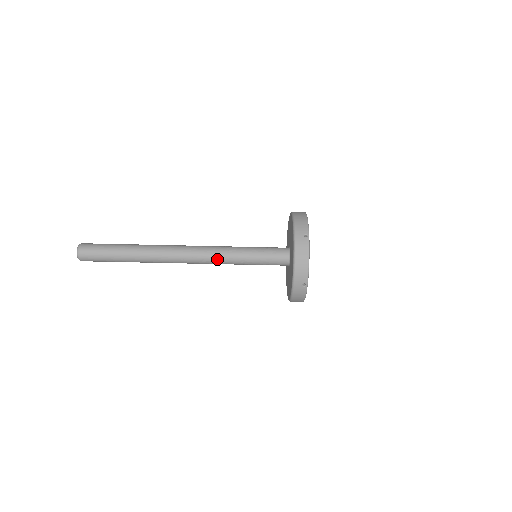
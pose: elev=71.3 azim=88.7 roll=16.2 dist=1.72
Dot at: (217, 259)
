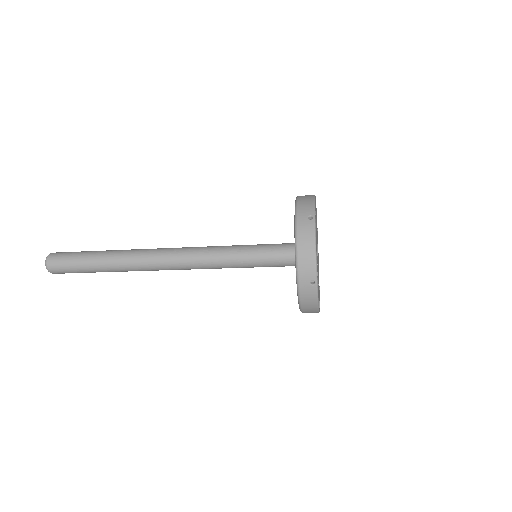
Dot at: (208, 268)
